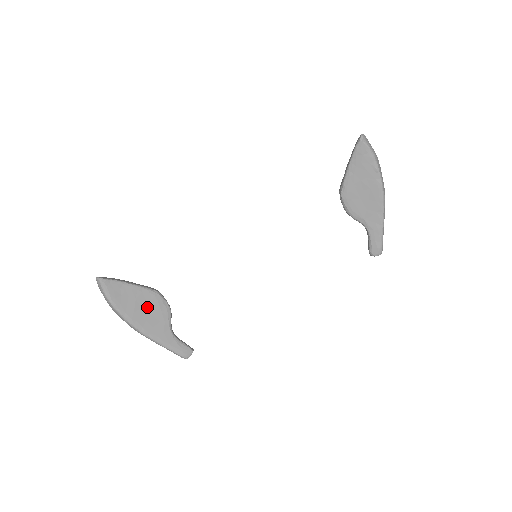
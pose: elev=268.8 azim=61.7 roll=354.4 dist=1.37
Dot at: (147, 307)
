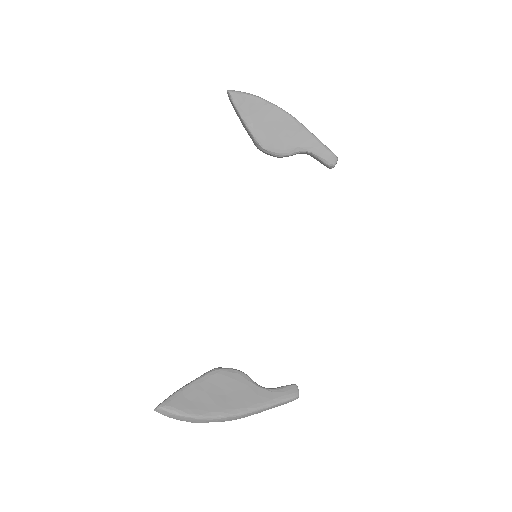
Dot at: (222, 389)
